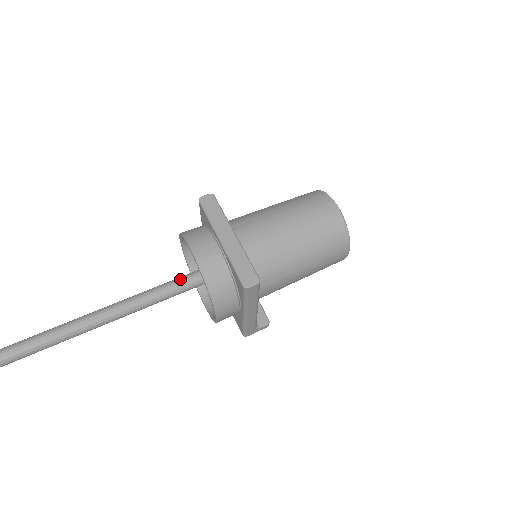
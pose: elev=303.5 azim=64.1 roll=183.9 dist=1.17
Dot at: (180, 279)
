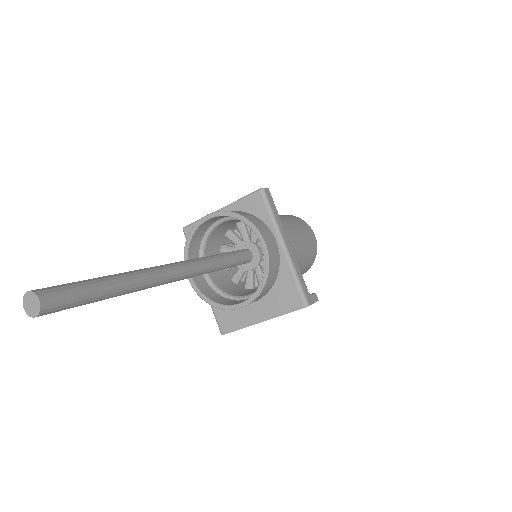
Dot at: occluded
